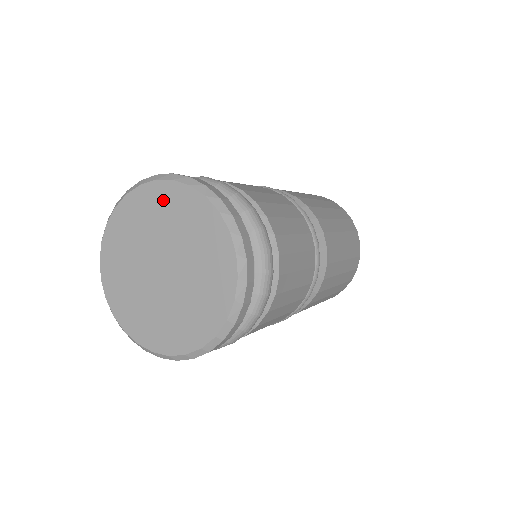
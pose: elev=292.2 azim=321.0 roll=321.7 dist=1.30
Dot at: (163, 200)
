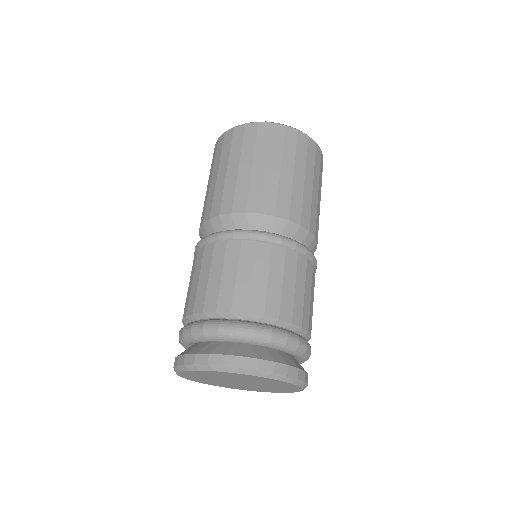
Dot at: (205, 374)
